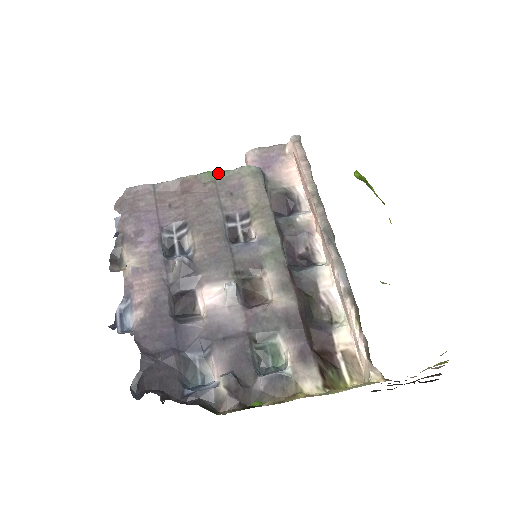
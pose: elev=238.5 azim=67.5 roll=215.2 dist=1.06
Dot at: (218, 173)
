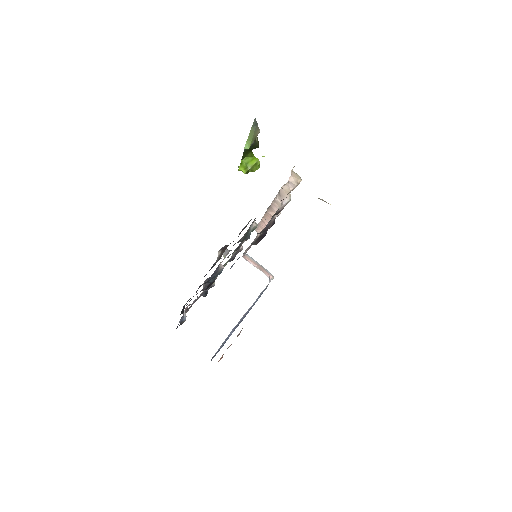
Dot at: (225, 265)
